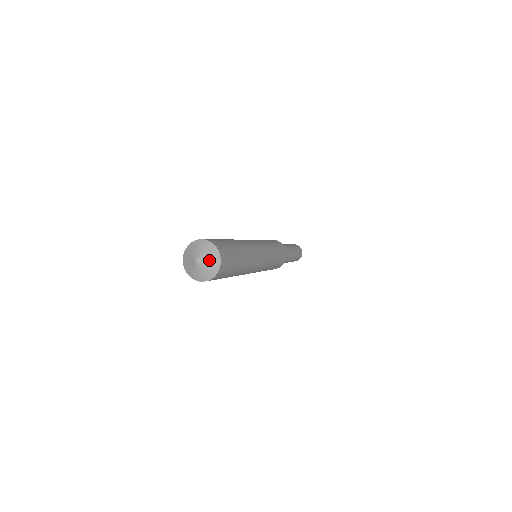
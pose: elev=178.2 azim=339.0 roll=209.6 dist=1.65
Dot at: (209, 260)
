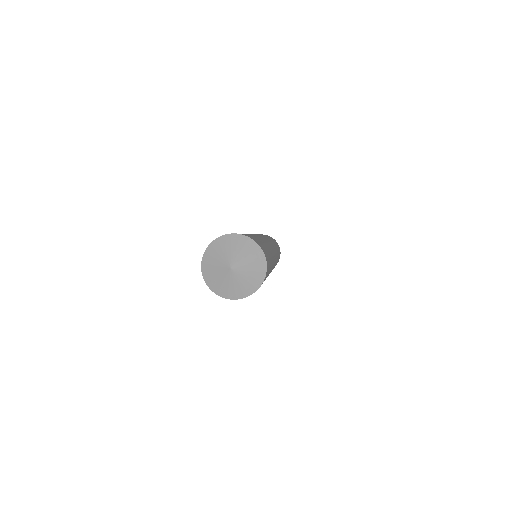
Dot at: (247, 258)
